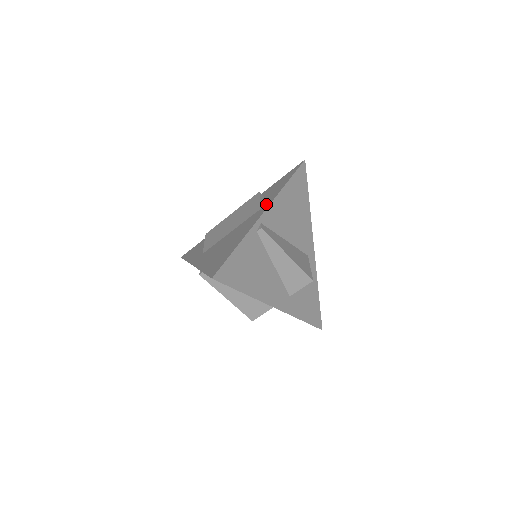
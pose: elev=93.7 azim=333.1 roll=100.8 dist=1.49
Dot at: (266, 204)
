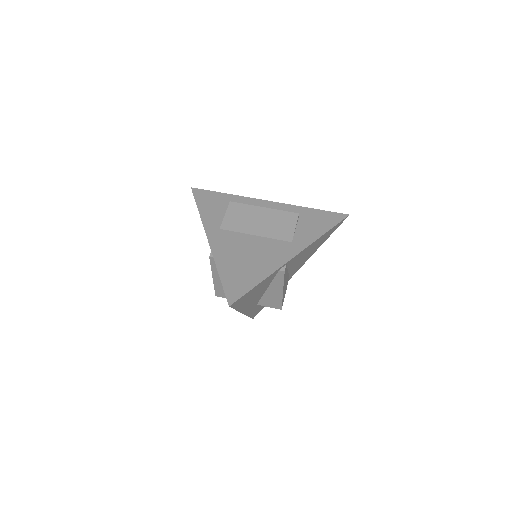
Dot at: (299, 243)
